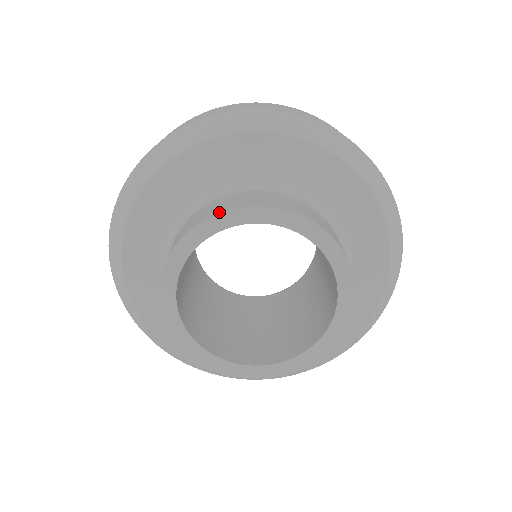
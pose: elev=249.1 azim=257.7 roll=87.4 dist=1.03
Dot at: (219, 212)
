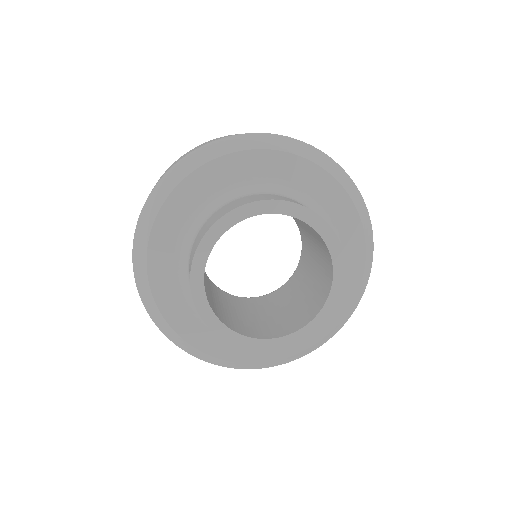
Dot at: (203, 236)
